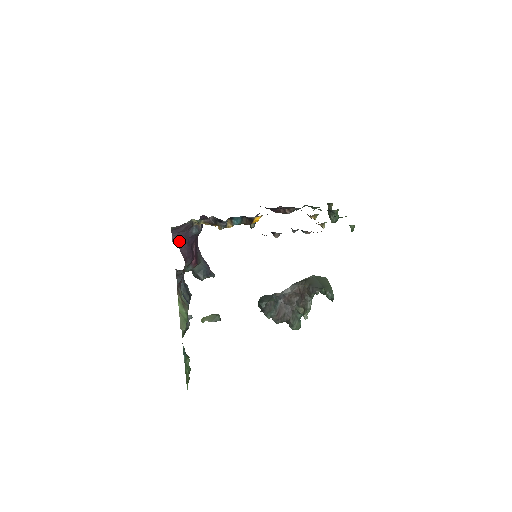
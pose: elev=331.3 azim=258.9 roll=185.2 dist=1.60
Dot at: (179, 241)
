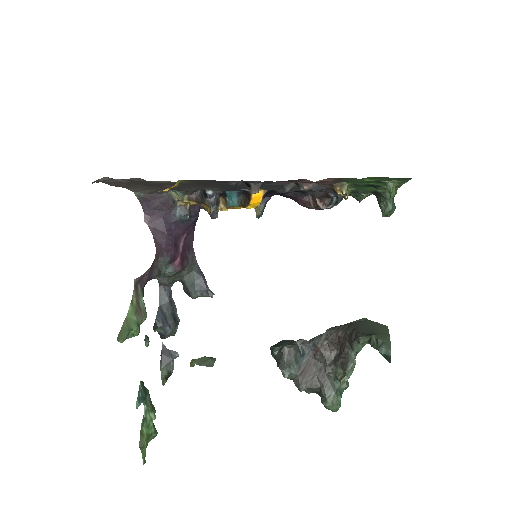
Dot at: (154, 224)
